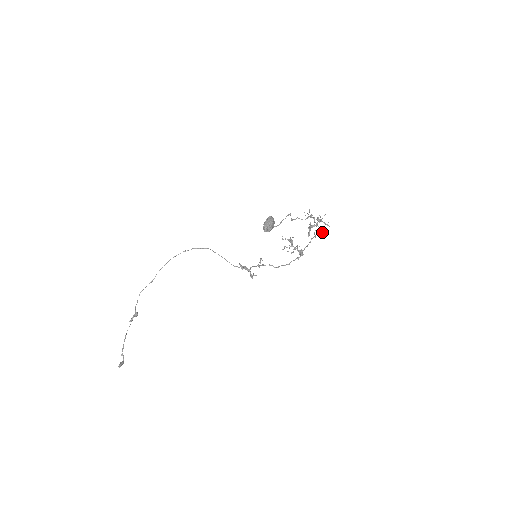
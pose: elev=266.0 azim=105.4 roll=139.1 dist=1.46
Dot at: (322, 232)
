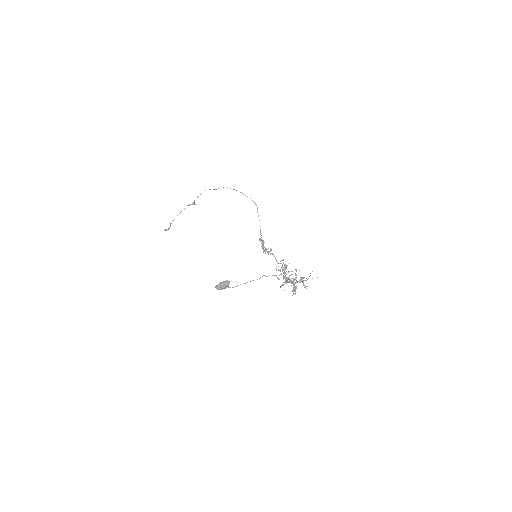
Dot at: (294, 290)
